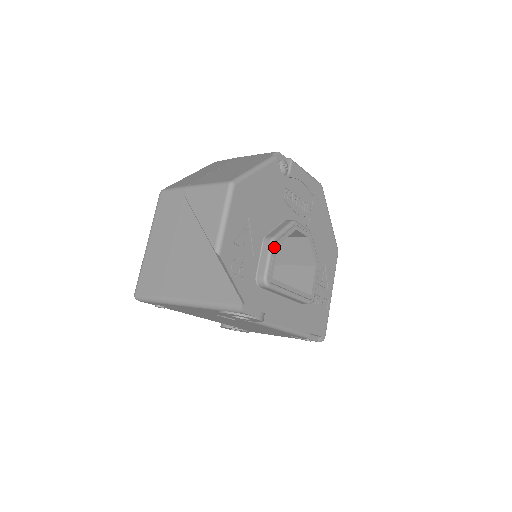
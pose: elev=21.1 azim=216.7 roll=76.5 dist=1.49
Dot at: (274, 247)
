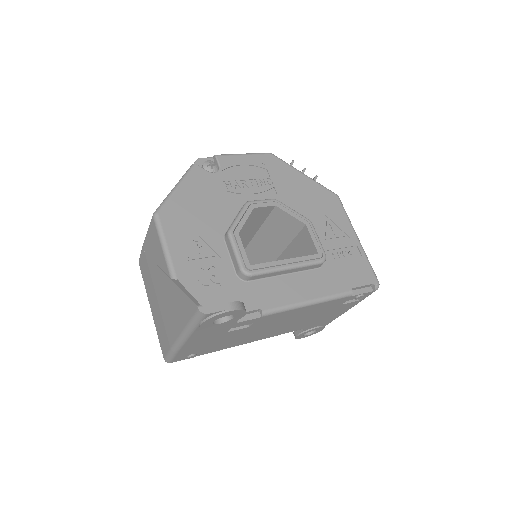
Dot at: (235, 238)
